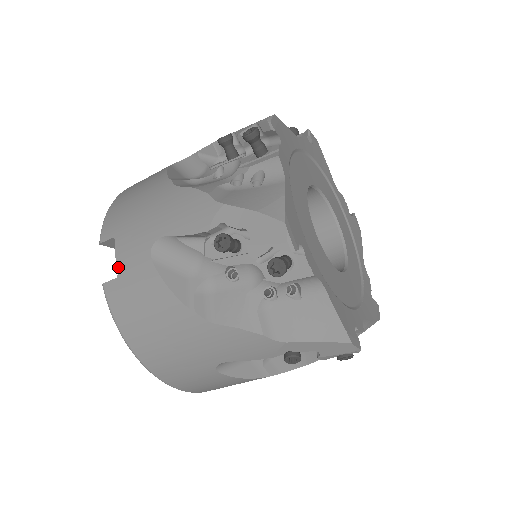
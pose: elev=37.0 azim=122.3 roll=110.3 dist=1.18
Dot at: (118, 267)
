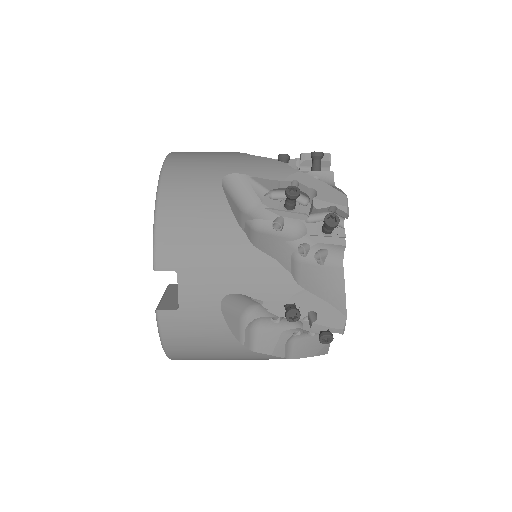
Dot at: (180, 302)
